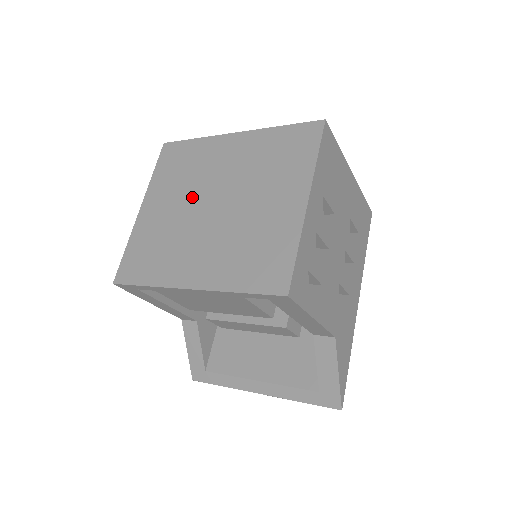
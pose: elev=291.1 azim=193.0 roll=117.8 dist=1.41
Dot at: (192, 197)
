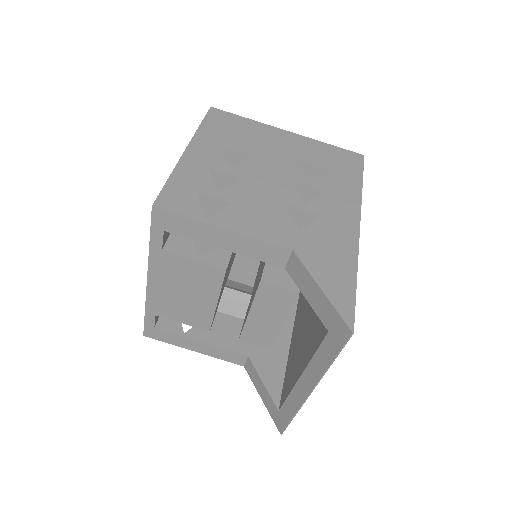
Dot at: occluded
